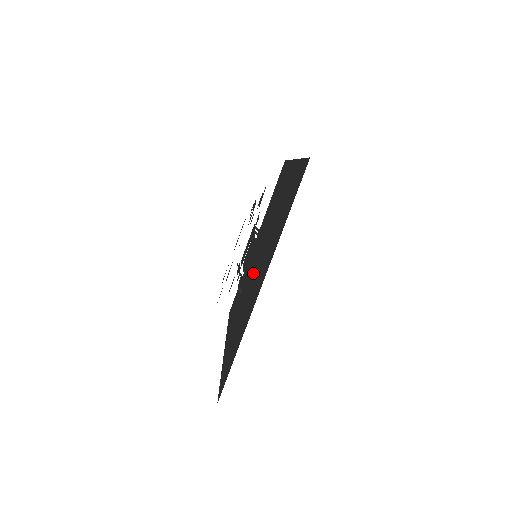
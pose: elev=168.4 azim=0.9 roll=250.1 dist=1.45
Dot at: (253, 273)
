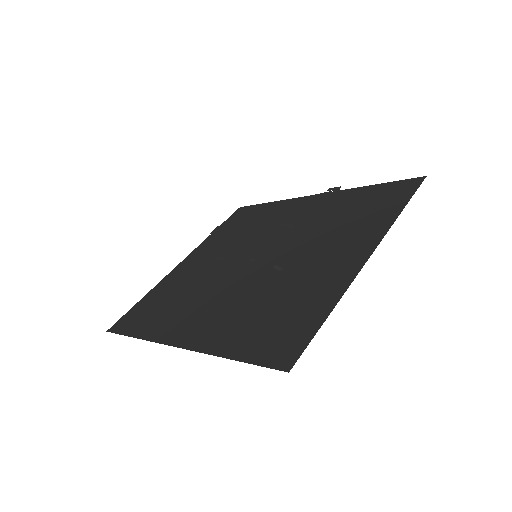
Dot at: occluded
